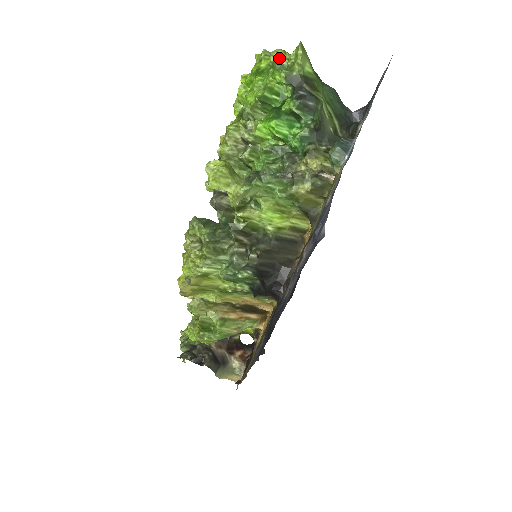
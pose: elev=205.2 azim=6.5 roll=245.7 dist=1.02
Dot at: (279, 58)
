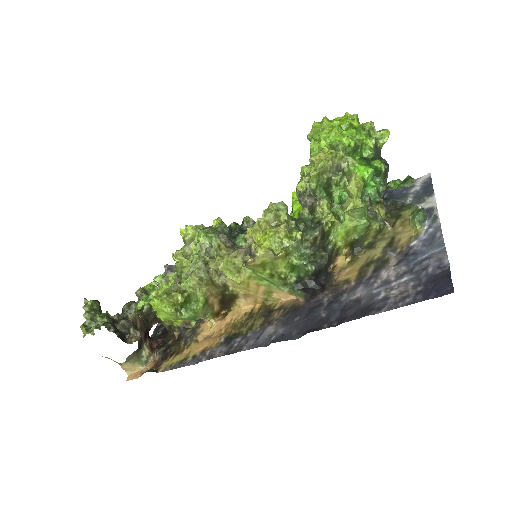
Dot at: (371, 128)
